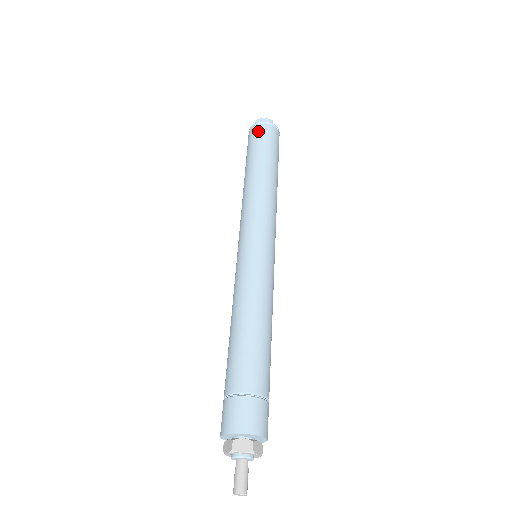
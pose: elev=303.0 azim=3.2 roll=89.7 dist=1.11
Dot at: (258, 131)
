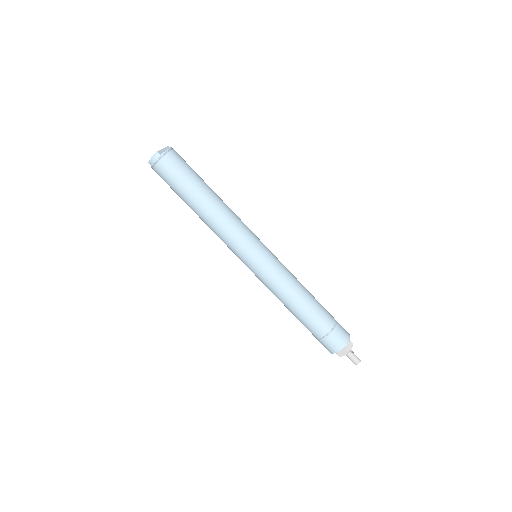
Dot at: (161, 174)
